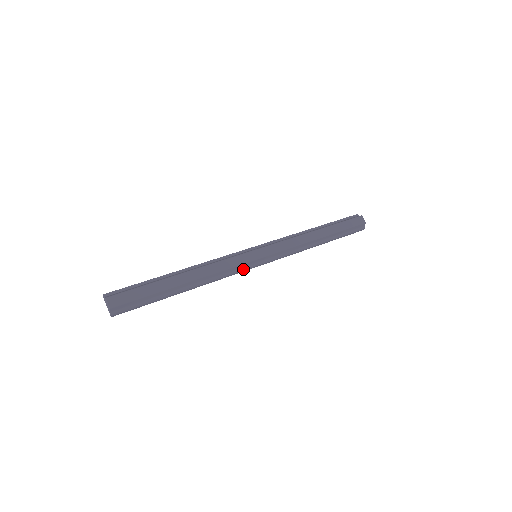
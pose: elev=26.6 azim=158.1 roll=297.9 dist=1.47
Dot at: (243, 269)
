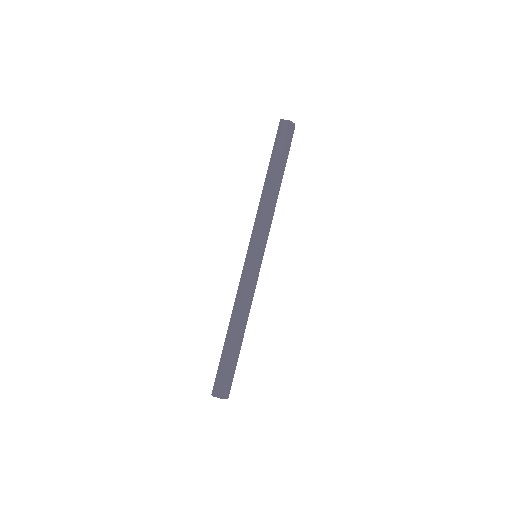
Dot at: (258, 276)
